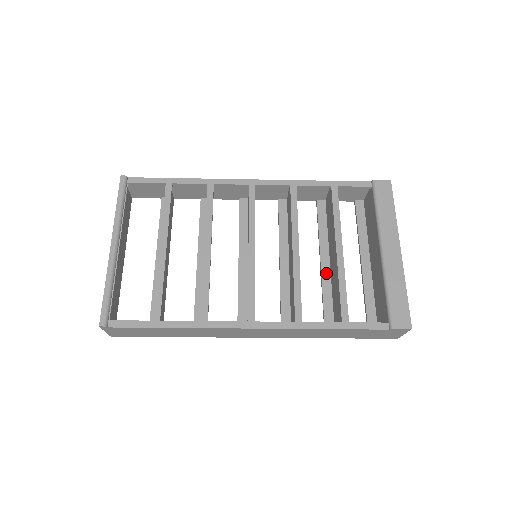
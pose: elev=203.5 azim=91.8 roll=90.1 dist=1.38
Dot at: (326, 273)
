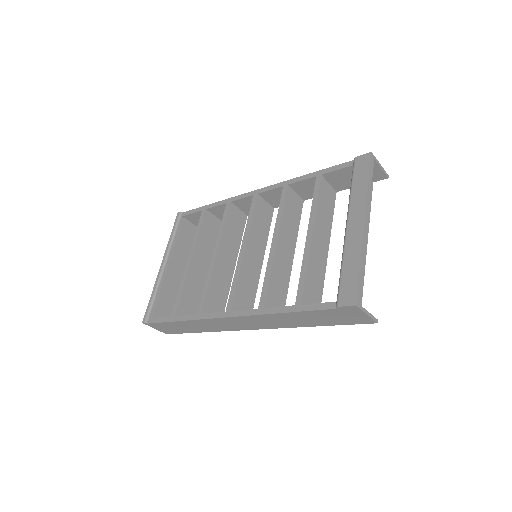
Dot at: occluded
